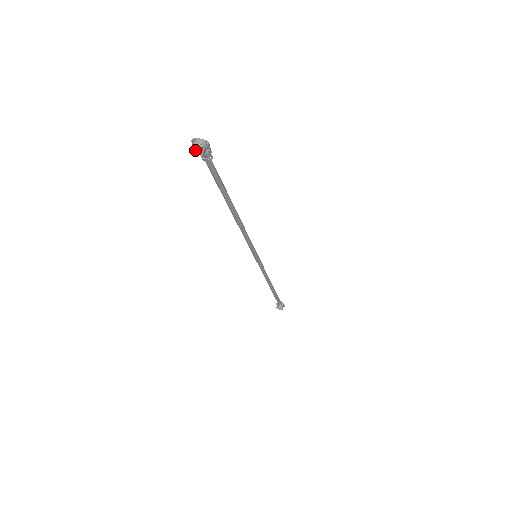
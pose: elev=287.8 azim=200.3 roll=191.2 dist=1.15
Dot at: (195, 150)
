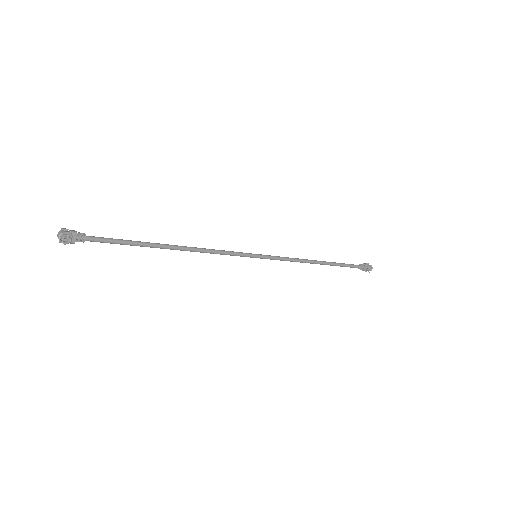
Dot at: (65, 240)
